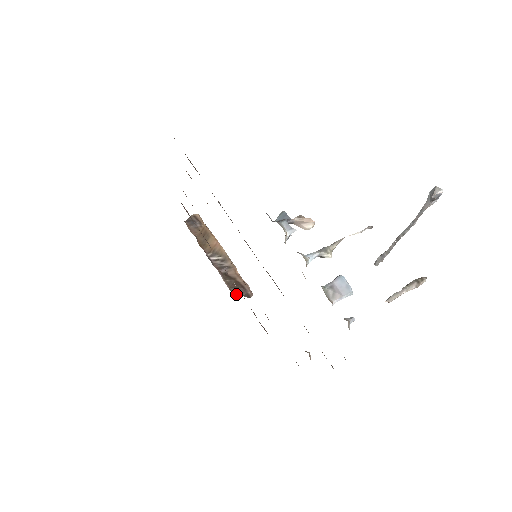
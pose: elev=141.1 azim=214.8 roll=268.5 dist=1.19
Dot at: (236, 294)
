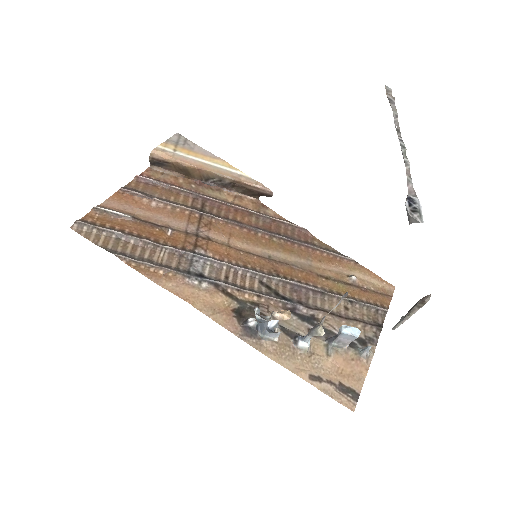
Dot at: (258, 197)
